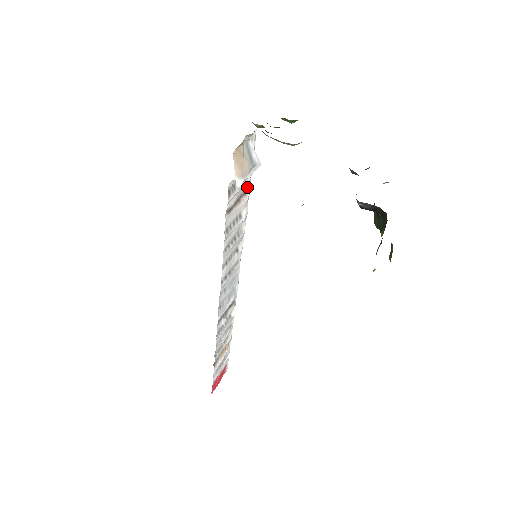
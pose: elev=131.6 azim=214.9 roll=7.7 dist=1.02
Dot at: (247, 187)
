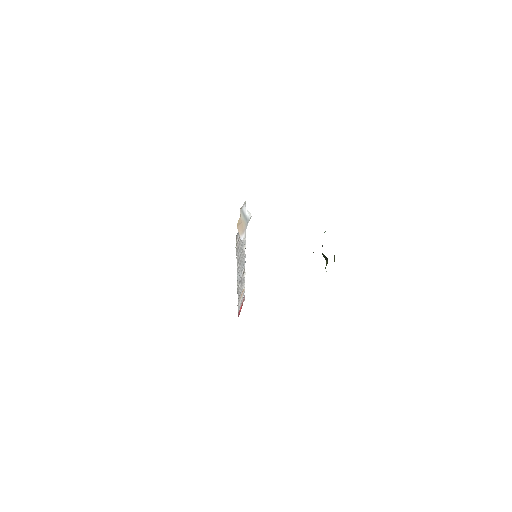
Dot at: occluded
